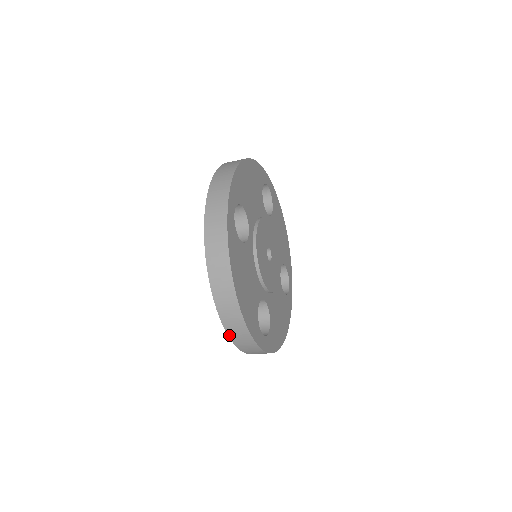
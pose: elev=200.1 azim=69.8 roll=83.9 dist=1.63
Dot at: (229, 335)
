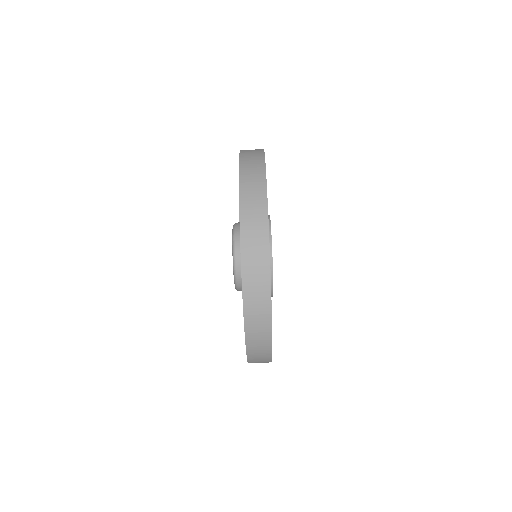
Dot at: (241, 234)
